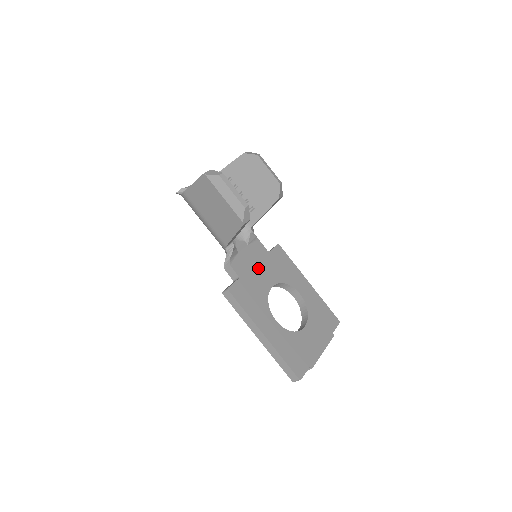
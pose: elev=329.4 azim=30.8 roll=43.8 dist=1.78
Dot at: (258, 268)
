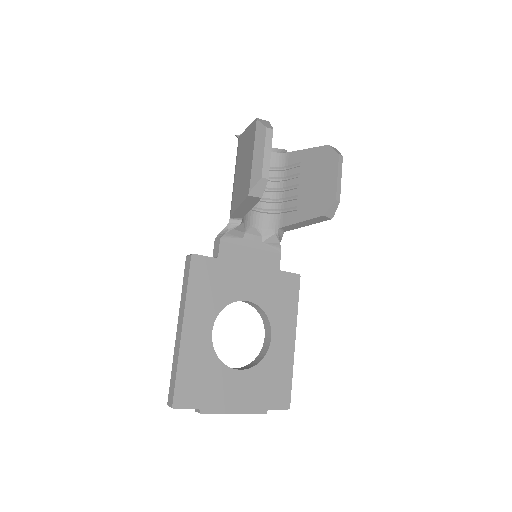
Dot at: (250, 271)
